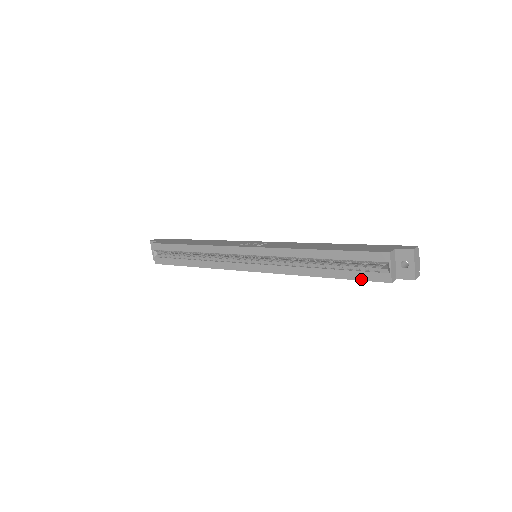
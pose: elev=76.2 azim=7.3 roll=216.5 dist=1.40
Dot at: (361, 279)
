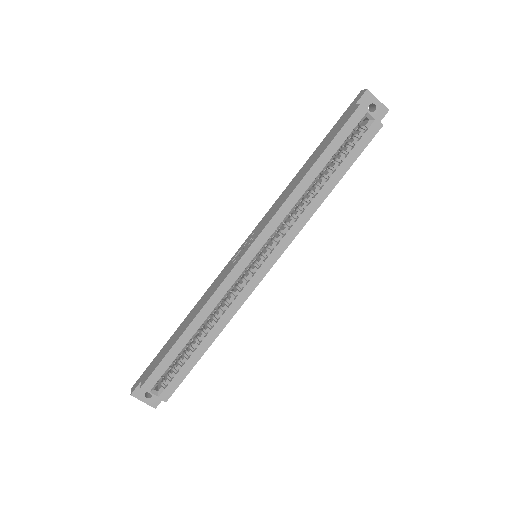
Dot at: (361, 151)
